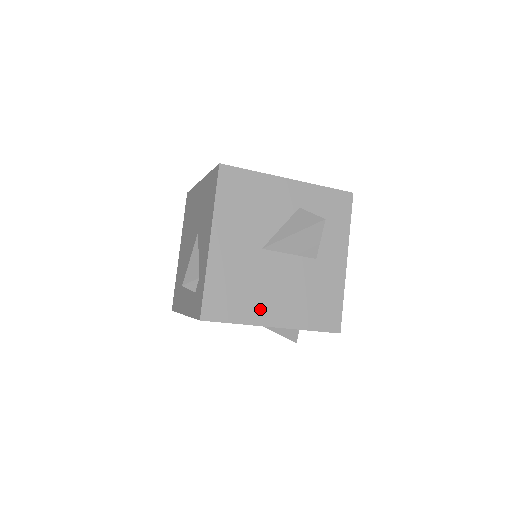
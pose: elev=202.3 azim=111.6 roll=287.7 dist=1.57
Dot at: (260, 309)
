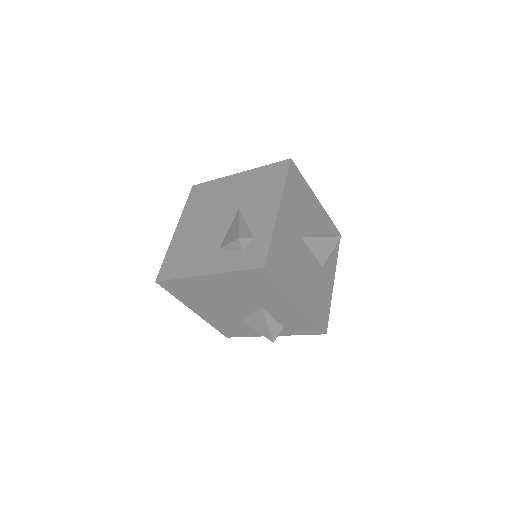
Dot at: (294, 283)
